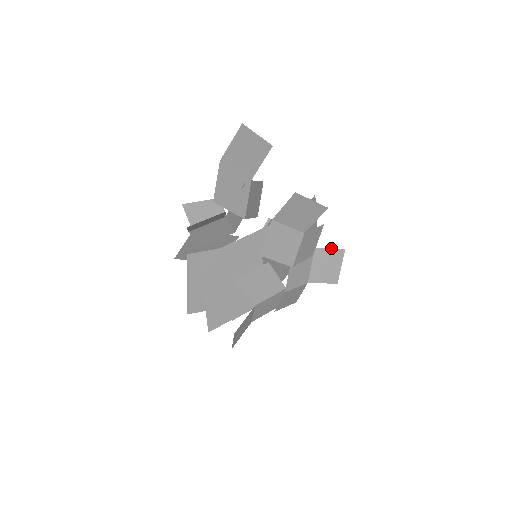
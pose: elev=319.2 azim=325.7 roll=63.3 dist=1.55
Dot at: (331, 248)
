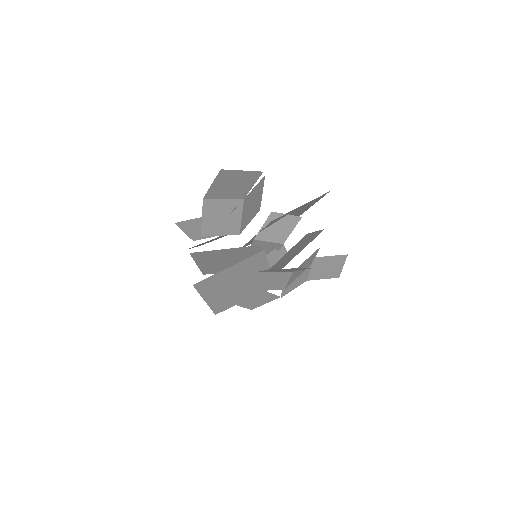
Dot at: occluded
